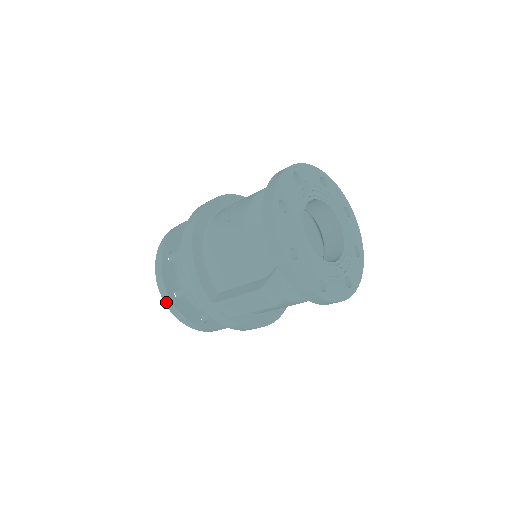
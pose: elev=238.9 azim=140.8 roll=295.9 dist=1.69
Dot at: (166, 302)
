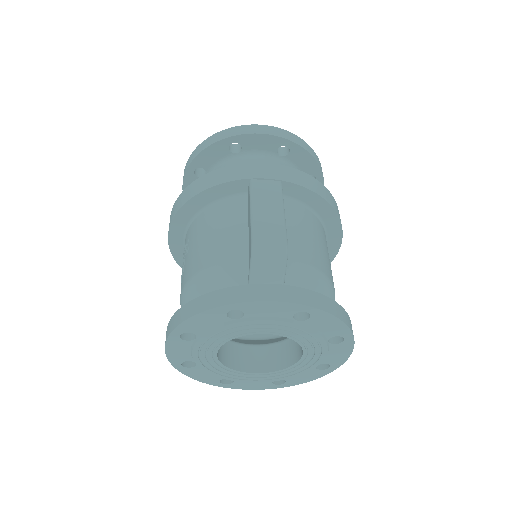
Dot at: occluded
